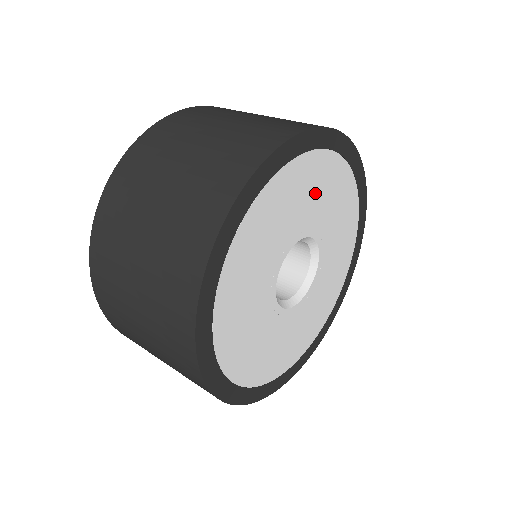
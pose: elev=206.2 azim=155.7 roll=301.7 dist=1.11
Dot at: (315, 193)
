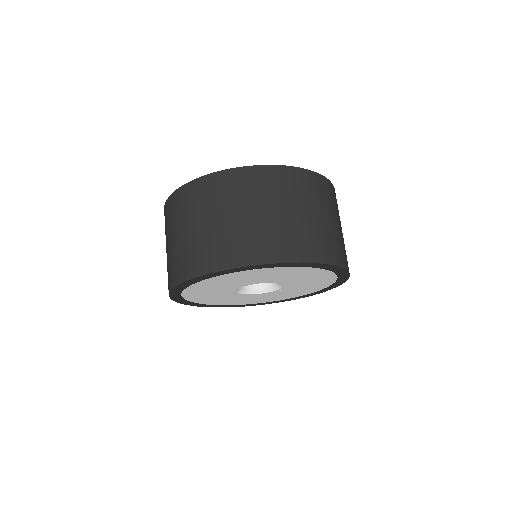
Dot at: (234, 280)
